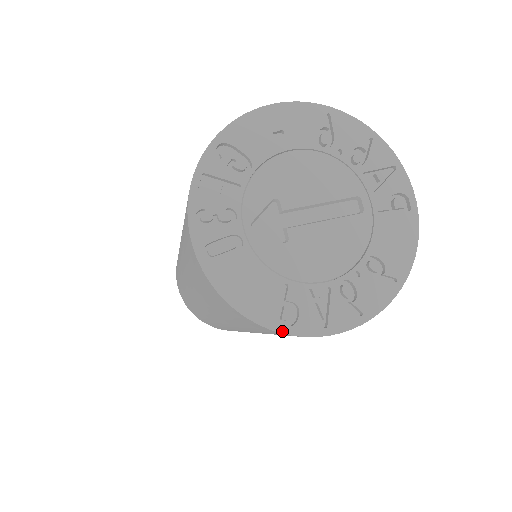
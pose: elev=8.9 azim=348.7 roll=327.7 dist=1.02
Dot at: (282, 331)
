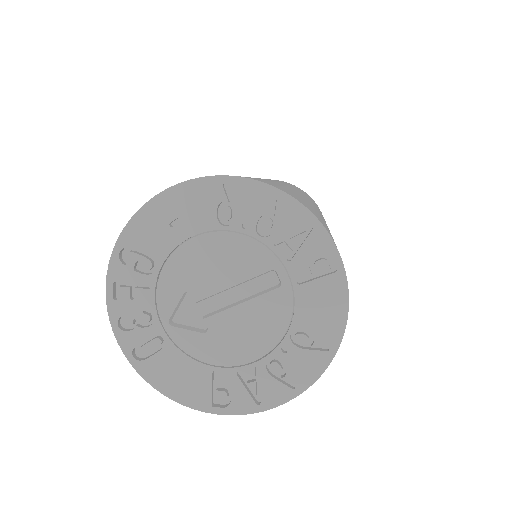
Dot at: (218, 413)
